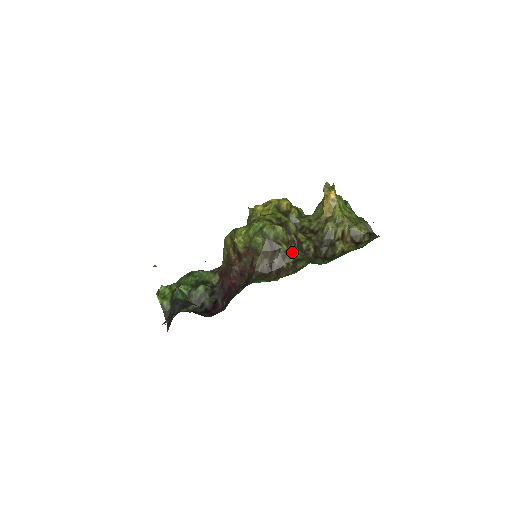
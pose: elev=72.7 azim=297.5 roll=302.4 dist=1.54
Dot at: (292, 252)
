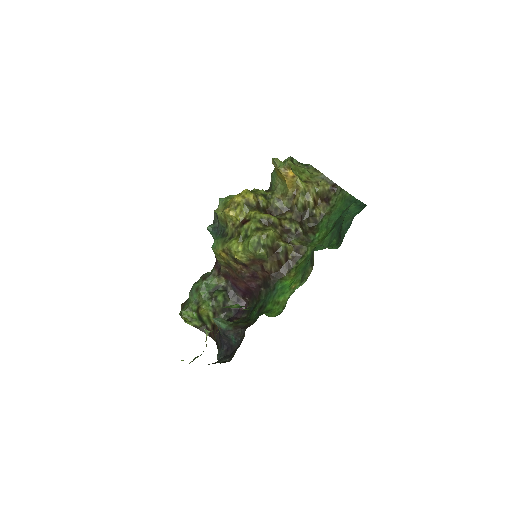
Dot at: (287, 241)
